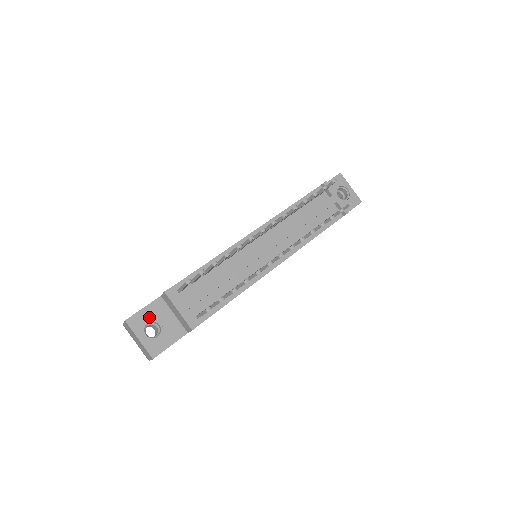
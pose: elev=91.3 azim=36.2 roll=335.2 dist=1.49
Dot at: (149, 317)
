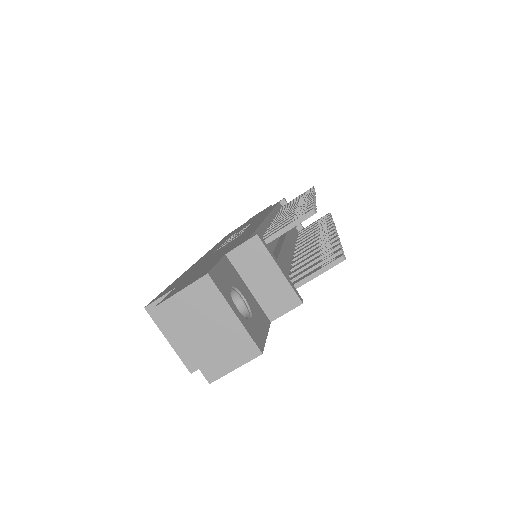
Dot at: (229, 281)
